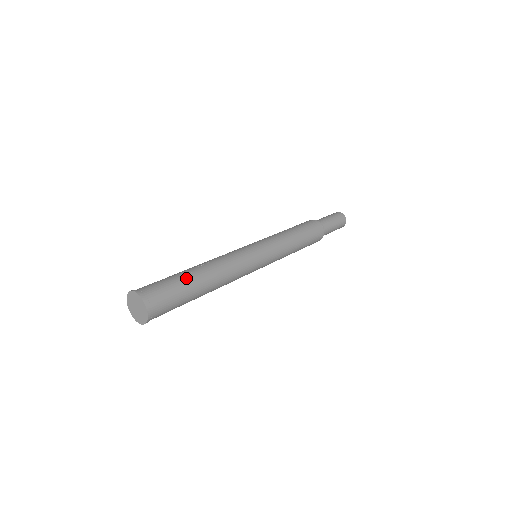
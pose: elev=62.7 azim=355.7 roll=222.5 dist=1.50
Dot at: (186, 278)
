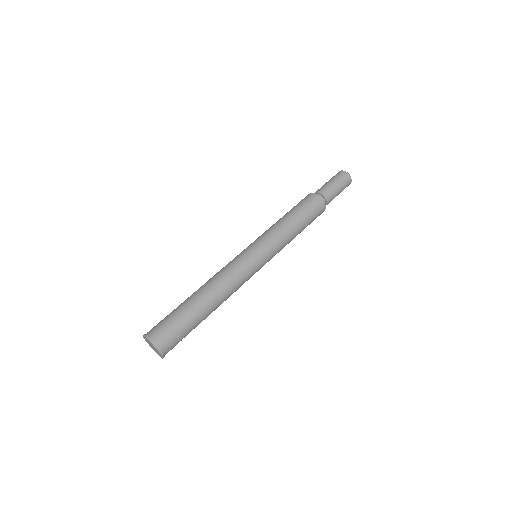
Dot at: (182, 305)
